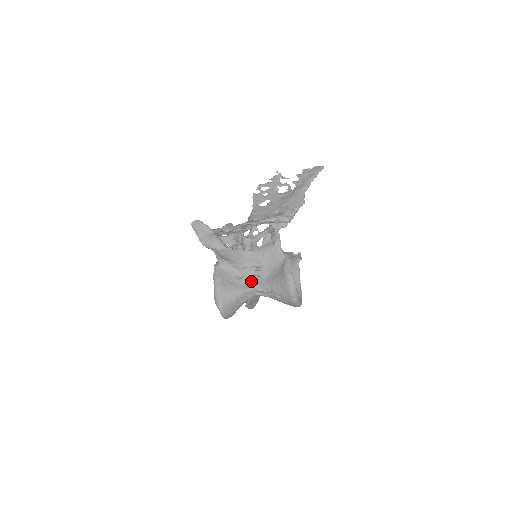
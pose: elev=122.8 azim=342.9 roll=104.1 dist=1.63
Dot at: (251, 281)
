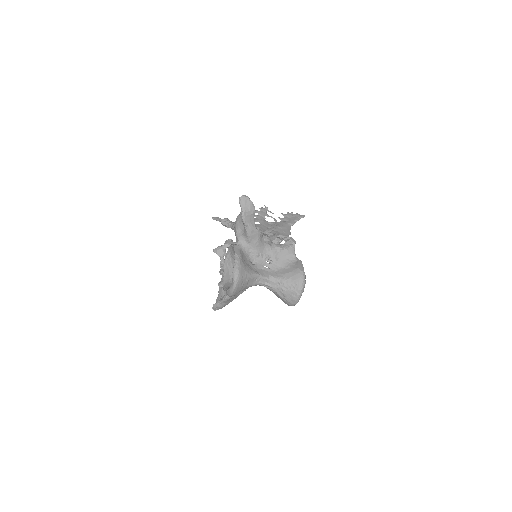
Dot at: (261, 270)
